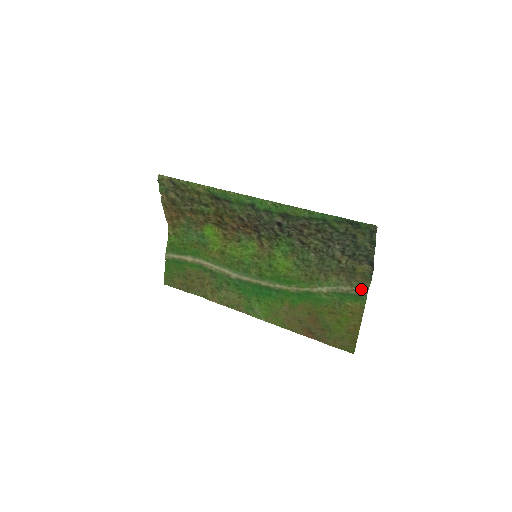
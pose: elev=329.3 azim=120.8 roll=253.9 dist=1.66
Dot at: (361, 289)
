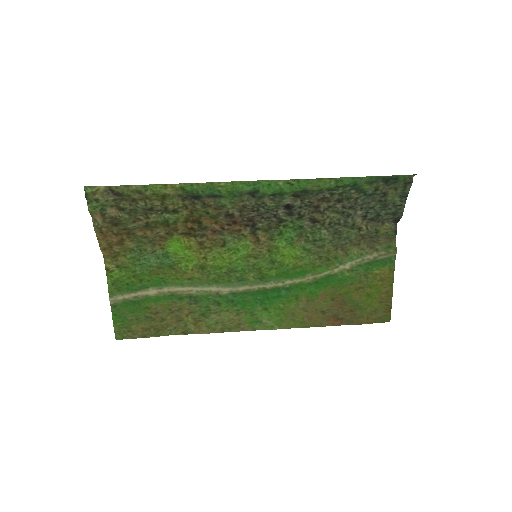
Dot at: (389, 251)
